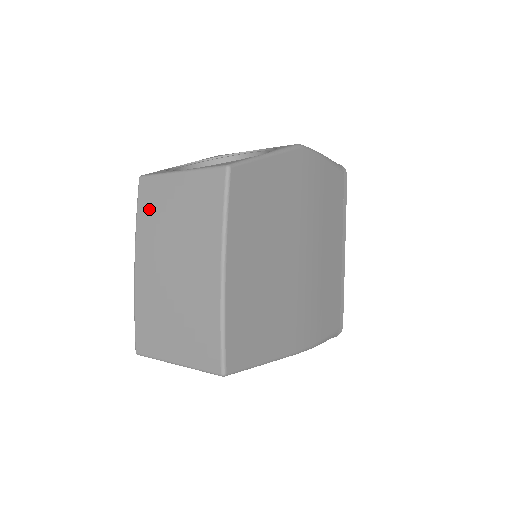
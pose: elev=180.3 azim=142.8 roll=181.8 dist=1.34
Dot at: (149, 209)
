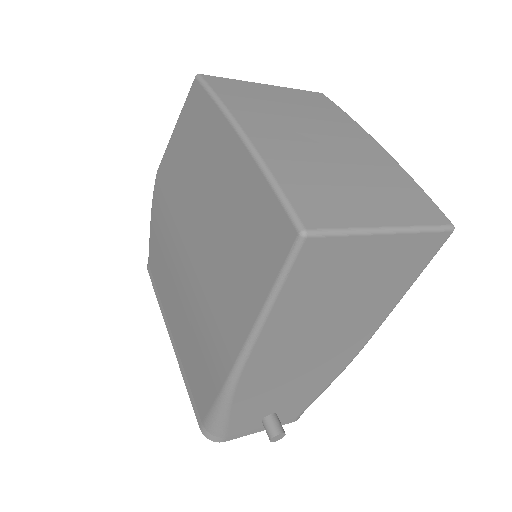
Dot at: (238, 94)
